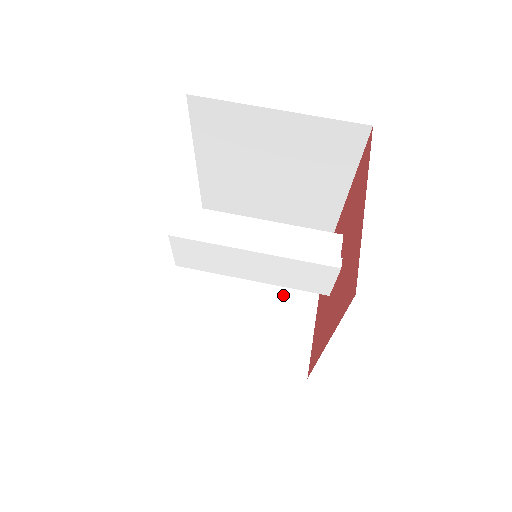
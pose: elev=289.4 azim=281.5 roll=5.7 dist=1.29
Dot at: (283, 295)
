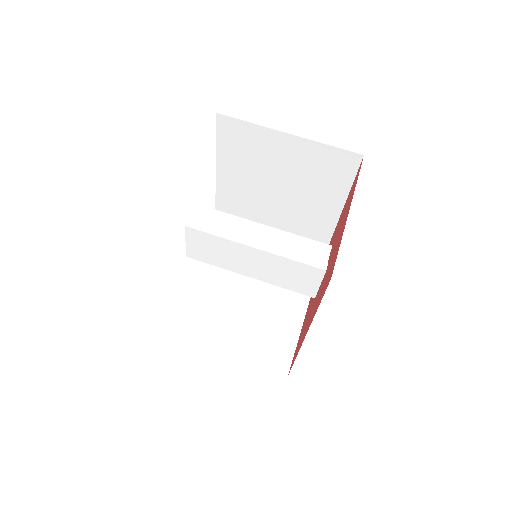
Dot at: (276, 302)
